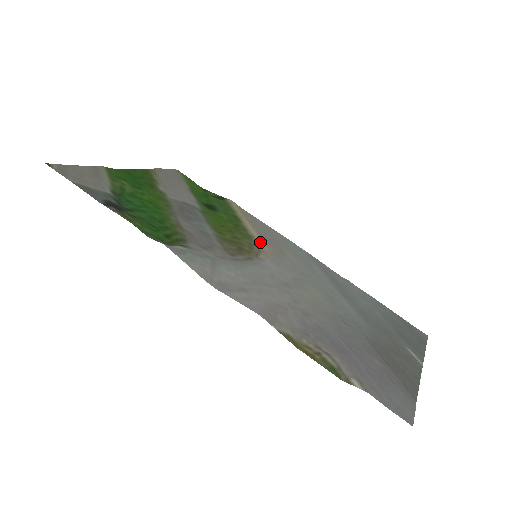
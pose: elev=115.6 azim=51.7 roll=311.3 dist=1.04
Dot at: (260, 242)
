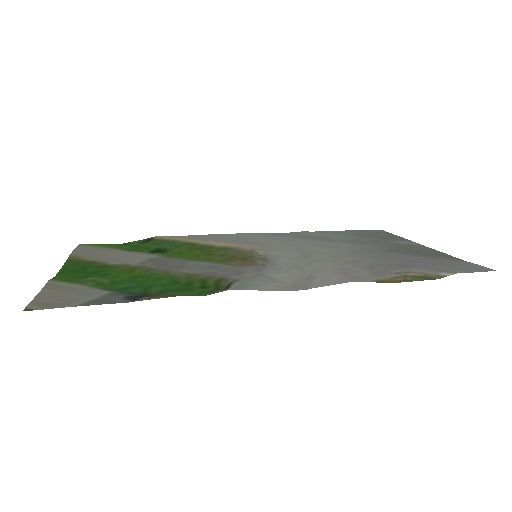
Dot at: (237, 246)
